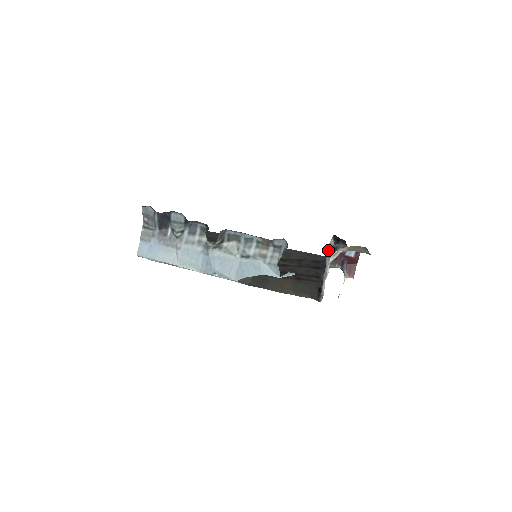
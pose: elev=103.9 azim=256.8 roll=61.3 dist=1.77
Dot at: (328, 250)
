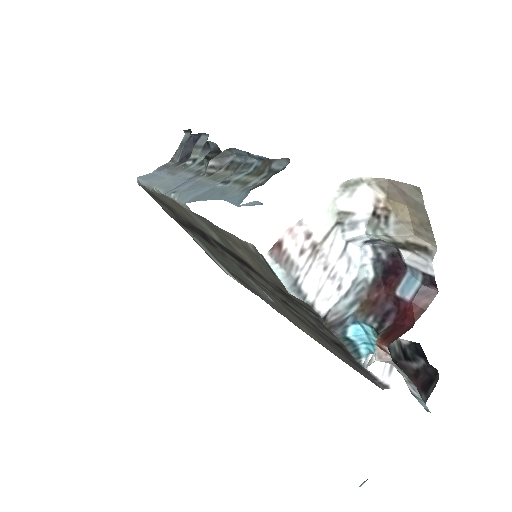
Dot at: occluded
